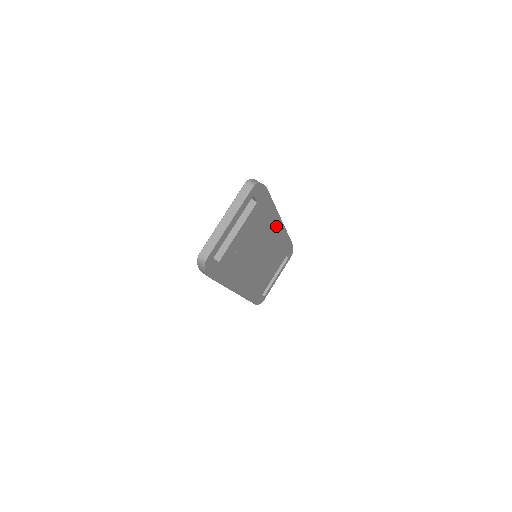
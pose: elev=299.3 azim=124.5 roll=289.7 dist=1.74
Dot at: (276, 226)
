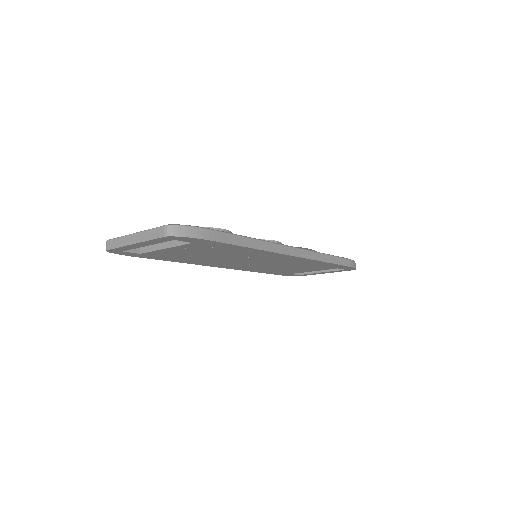
Dot at: (277, 255)
